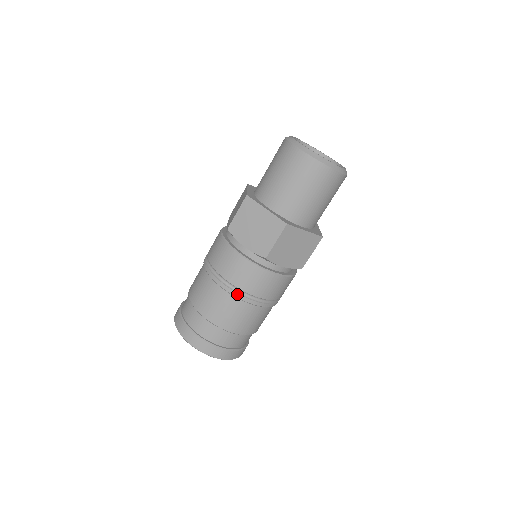
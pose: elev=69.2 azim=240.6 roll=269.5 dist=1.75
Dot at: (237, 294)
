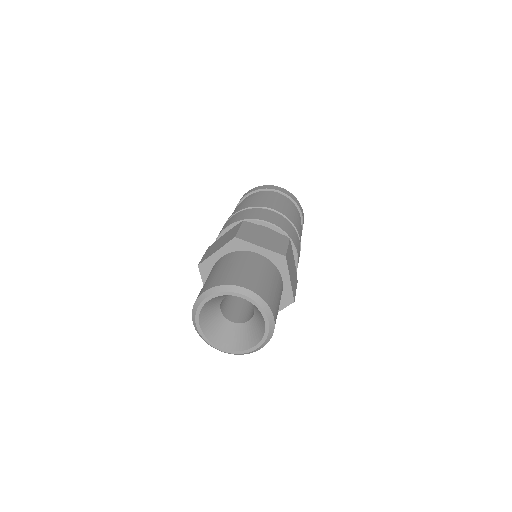
Dot at: occluded
